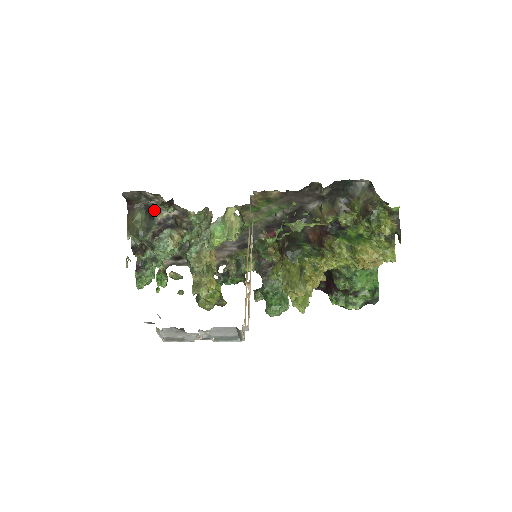
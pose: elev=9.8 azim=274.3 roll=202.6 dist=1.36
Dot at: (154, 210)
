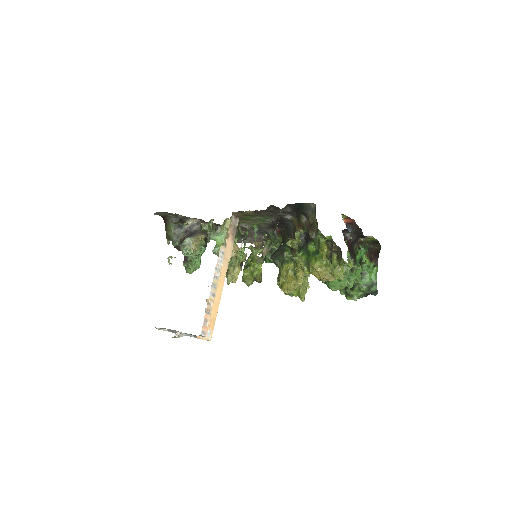
Dot at: occluded
